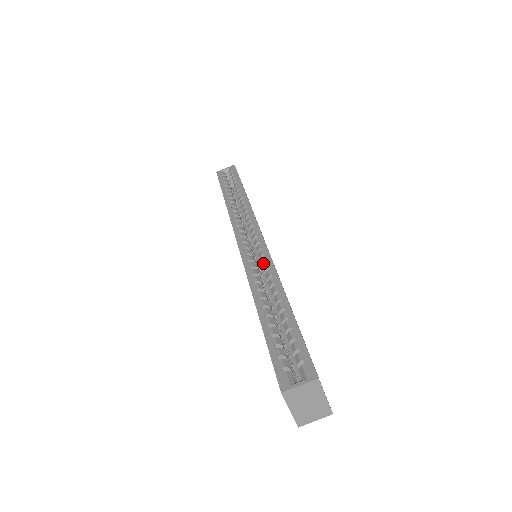
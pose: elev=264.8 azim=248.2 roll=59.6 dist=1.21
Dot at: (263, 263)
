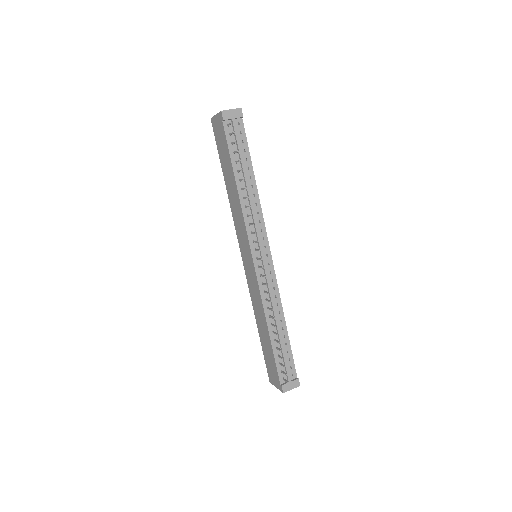
Dot at: occluded
